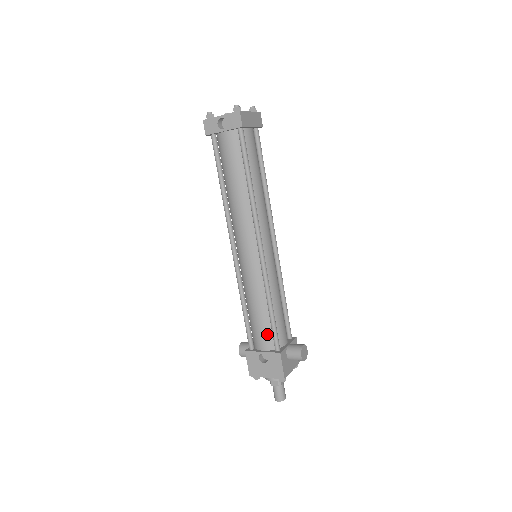
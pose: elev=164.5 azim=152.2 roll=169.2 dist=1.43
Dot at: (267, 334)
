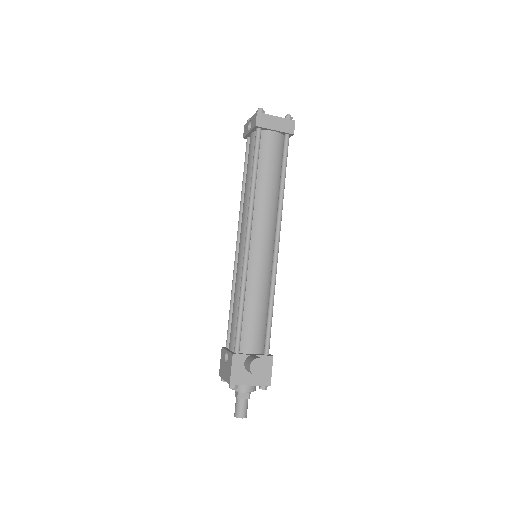
Dot at: (235, 333)
